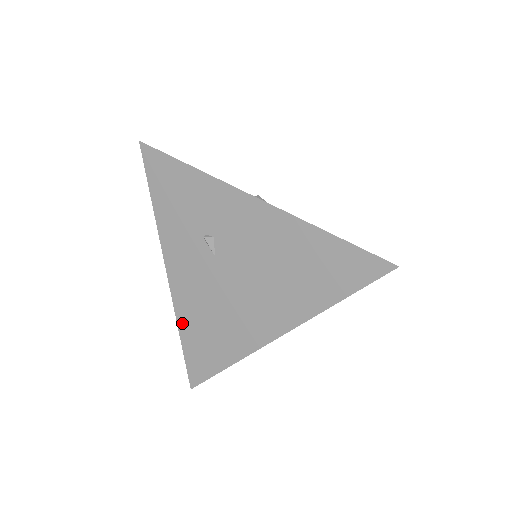
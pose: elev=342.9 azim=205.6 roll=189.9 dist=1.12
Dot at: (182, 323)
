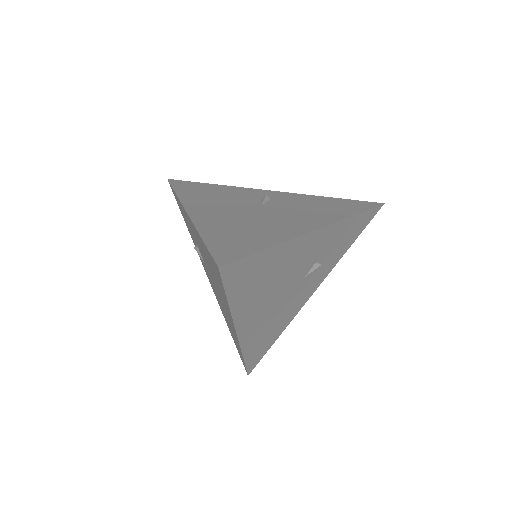
Dot at: occluded
